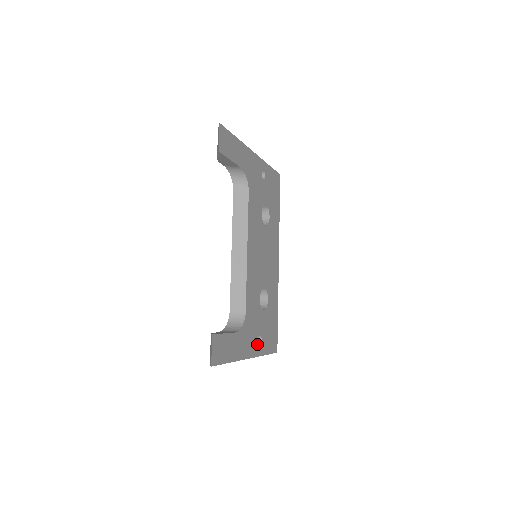
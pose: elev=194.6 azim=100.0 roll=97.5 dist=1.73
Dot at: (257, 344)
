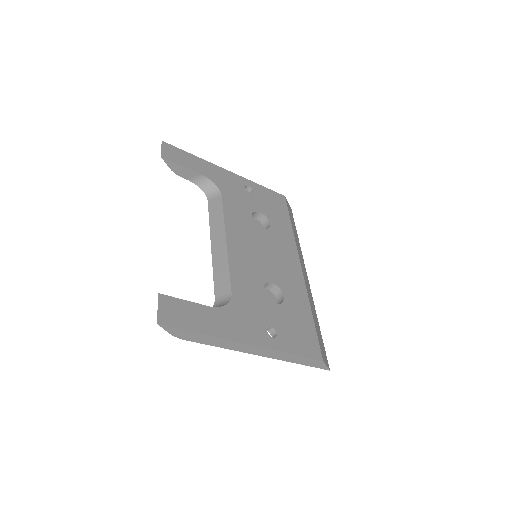
Dot at: (266, 335)
